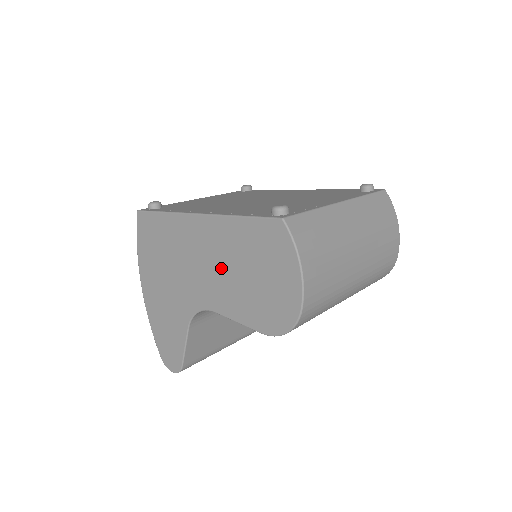
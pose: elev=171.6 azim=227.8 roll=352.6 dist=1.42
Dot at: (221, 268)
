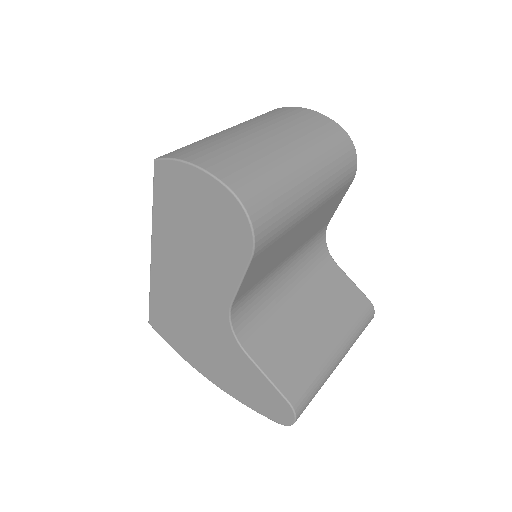
Dot at: (192, 263)
